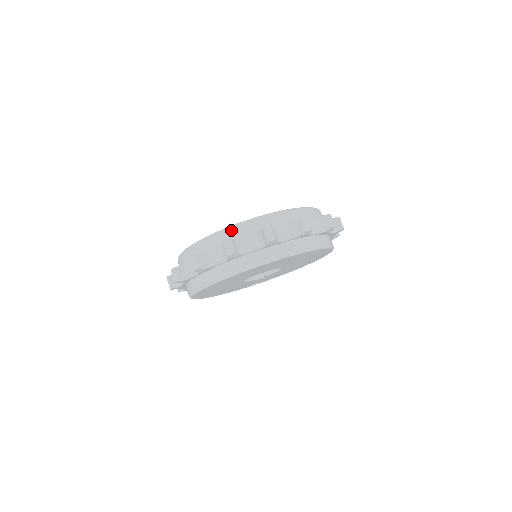
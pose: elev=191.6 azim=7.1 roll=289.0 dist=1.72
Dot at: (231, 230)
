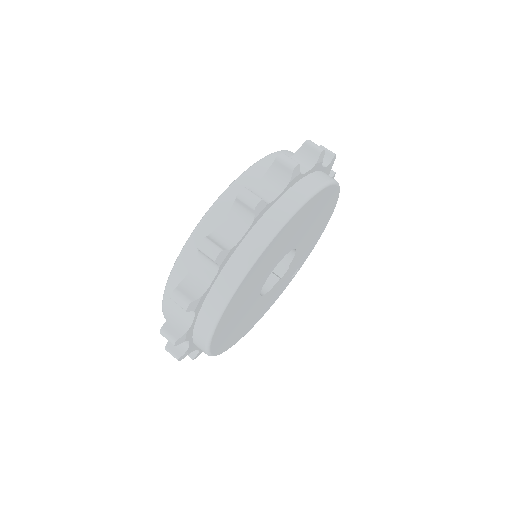
Dot at: (176, 271)
